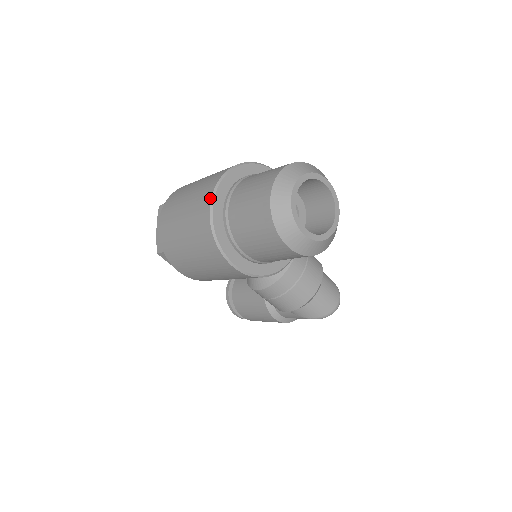
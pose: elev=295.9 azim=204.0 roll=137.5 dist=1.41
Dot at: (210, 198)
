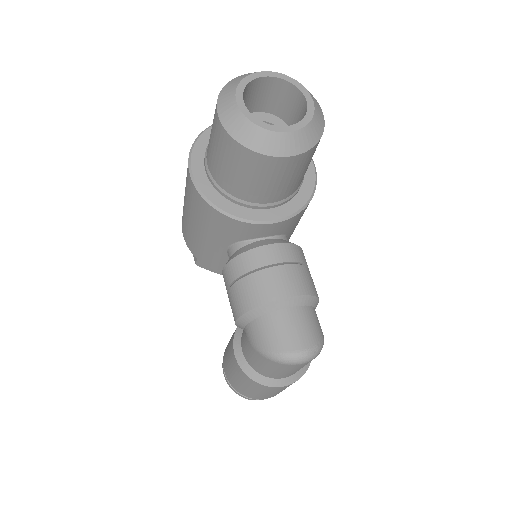
Dot at: occluded
